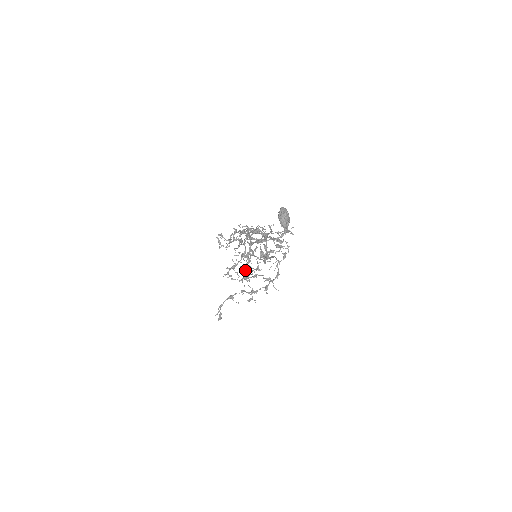
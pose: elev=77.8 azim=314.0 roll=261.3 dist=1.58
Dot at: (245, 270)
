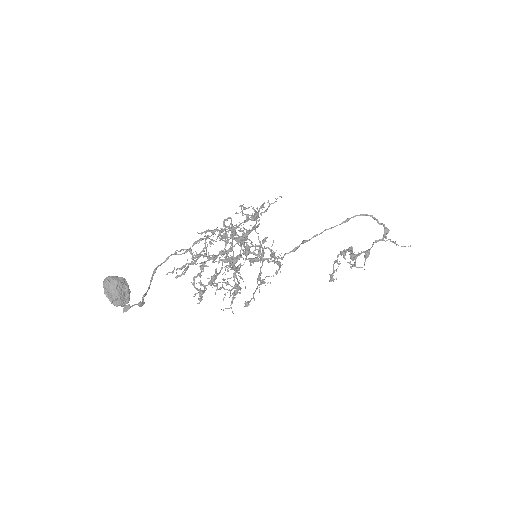
Dot at: occluded
